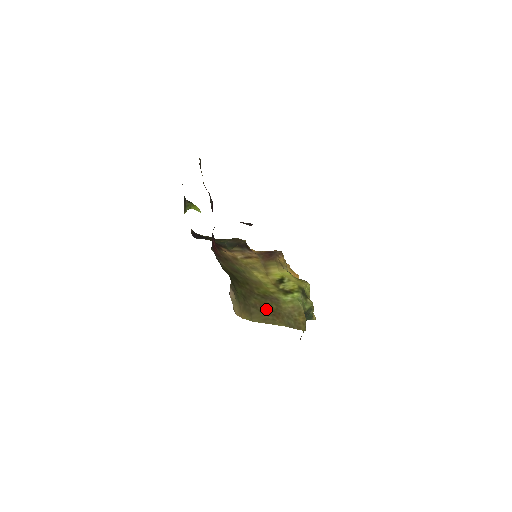
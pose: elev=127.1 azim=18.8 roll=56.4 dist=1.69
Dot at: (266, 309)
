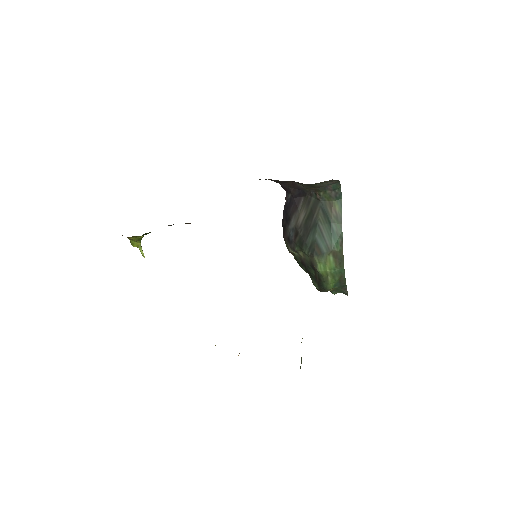
Dot at: occluded
